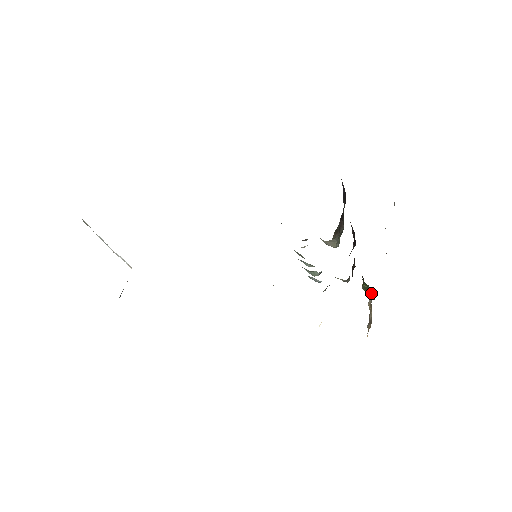
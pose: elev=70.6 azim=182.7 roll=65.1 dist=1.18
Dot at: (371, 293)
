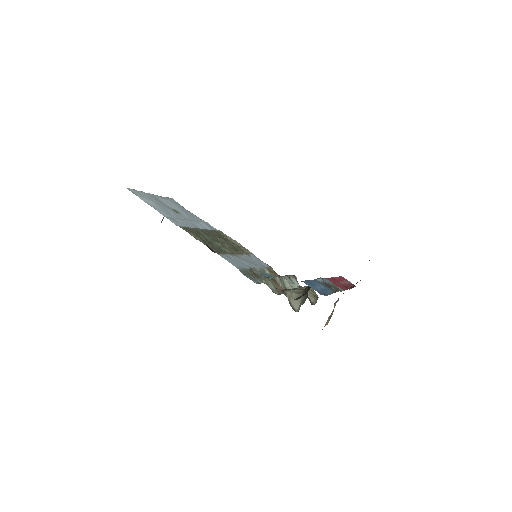
Dot at: (338, 299)
